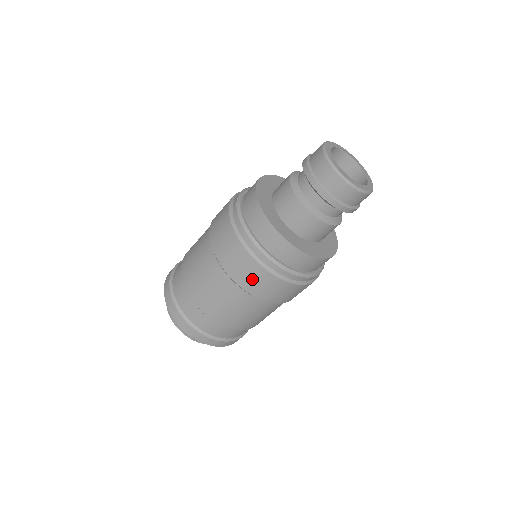
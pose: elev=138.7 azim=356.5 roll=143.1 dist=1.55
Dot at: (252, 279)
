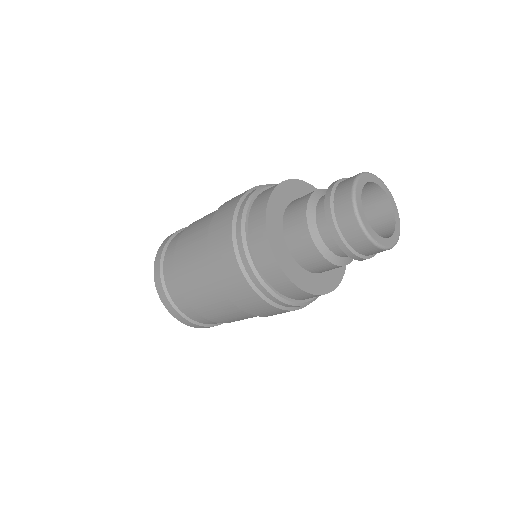
Dot at: (264, 312)
